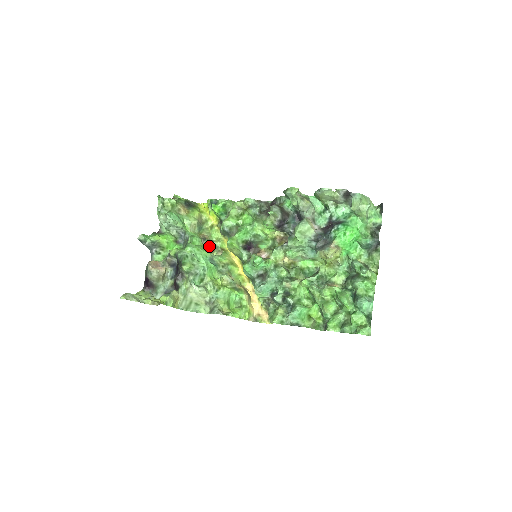
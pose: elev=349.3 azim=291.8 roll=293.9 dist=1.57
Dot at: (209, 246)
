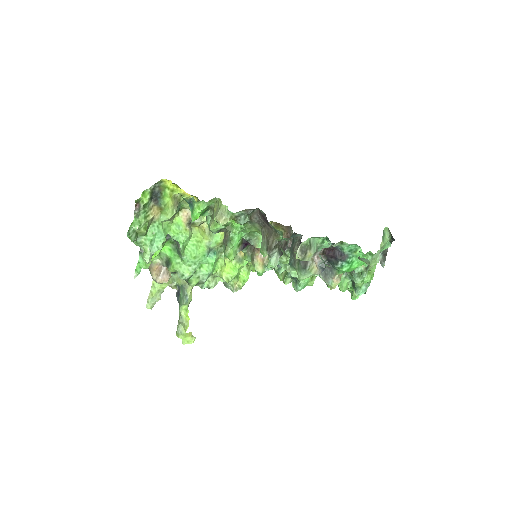
Dot at: occluded
